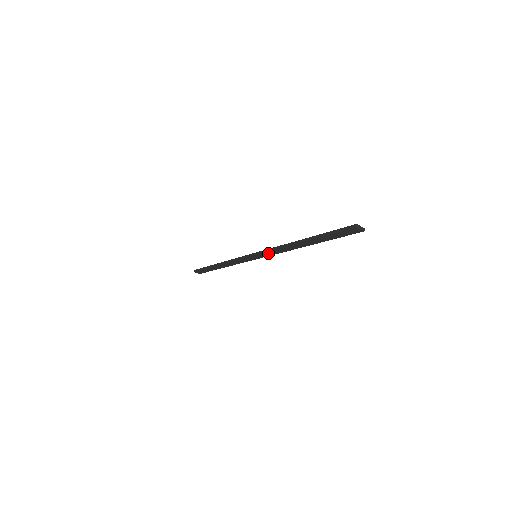
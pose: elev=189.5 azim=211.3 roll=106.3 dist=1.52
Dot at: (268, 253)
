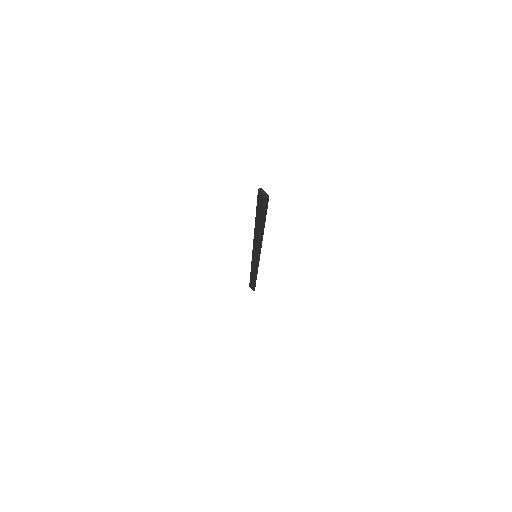
Dot at: (255, 248)
